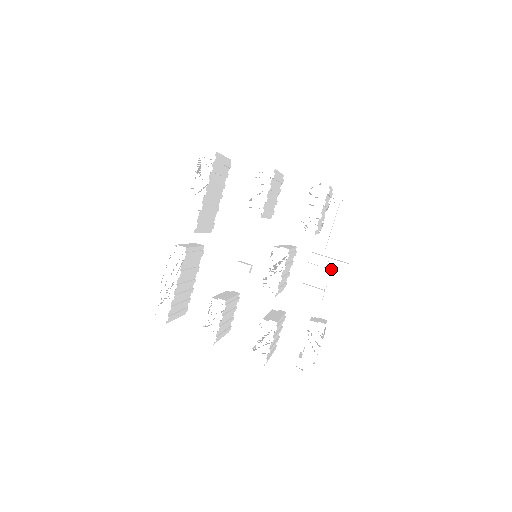
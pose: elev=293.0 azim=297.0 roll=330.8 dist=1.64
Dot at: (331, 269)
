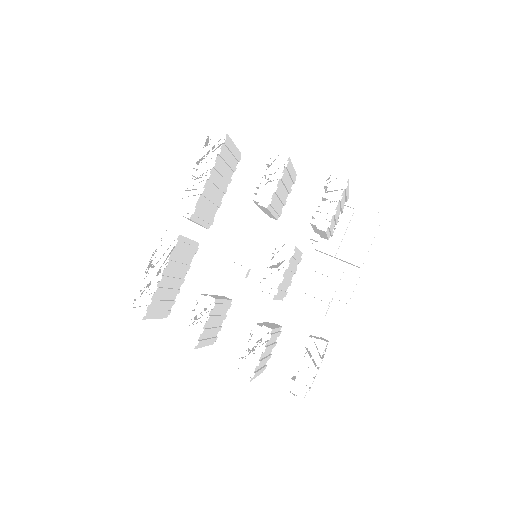
Dot at: (339, 280)
